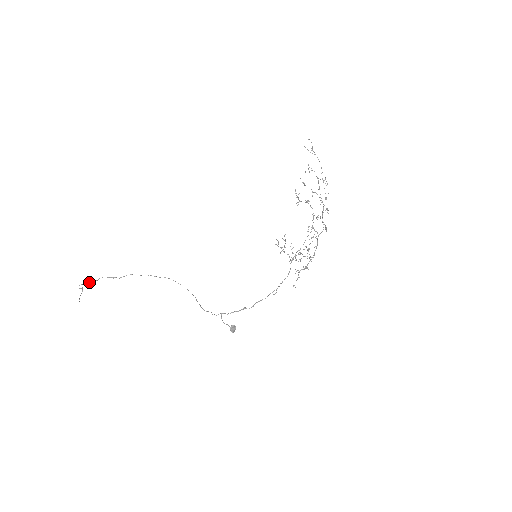
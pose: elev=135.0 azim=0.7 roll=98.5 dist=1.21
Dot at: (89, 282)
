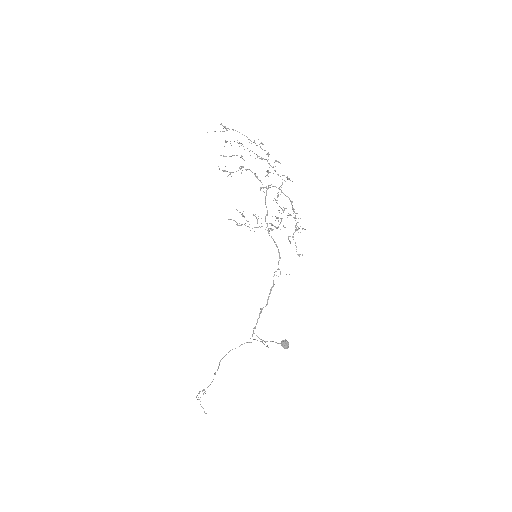
Dot at: (203, 390)
